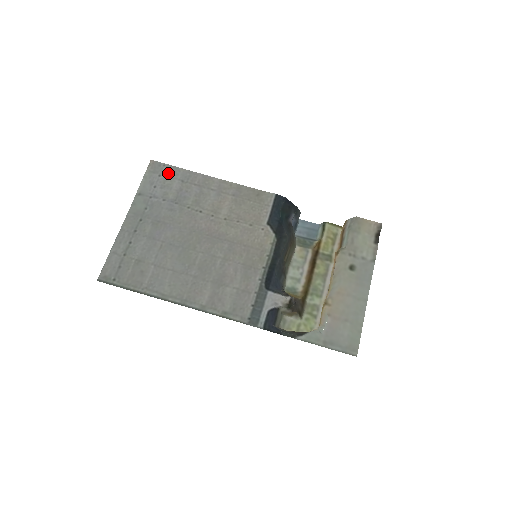
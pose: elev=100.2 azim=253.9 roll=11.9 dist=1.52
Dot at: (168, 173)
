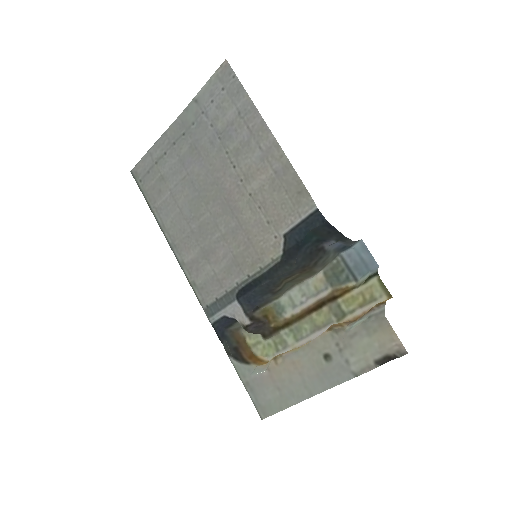
Dot at: (232, 91)
